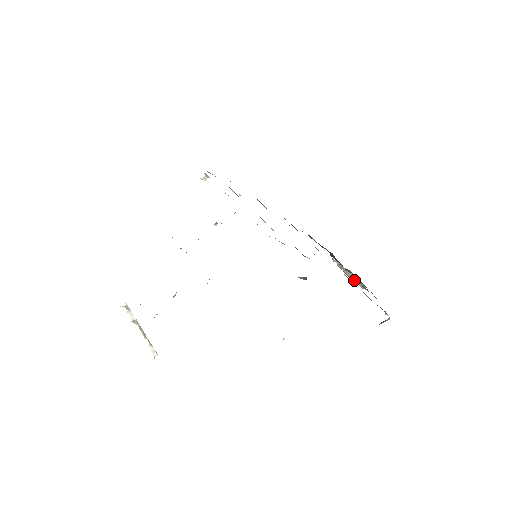
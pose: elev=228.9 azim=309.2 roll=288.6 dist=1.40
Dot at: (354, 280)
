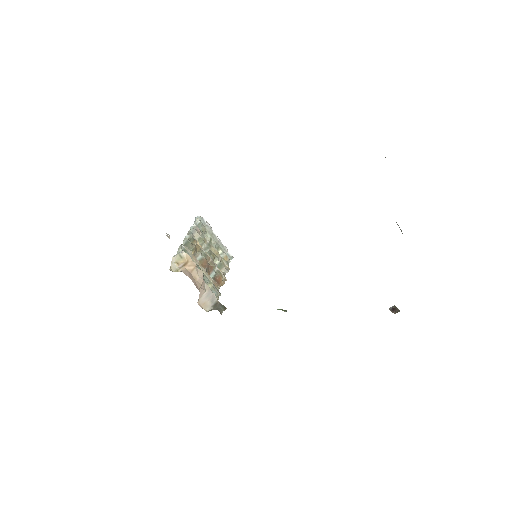
Dot at: occluded
